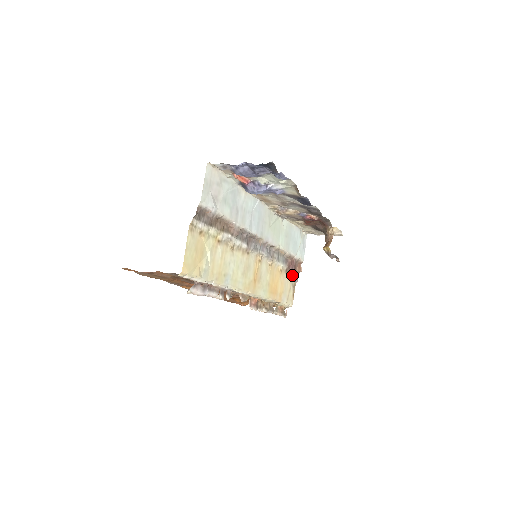
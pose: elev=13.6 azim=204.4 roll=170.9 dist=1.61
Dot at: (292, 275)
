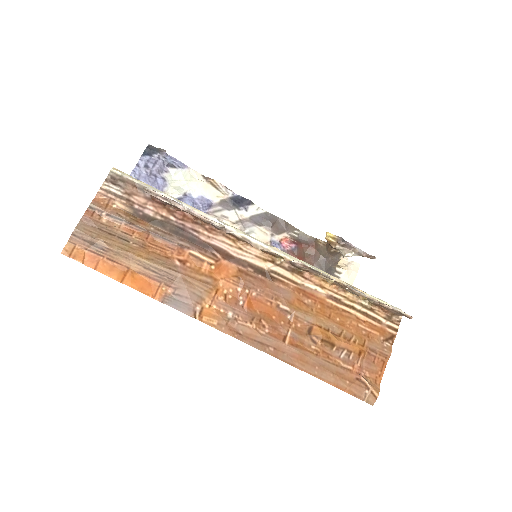
Dot at: occluded
